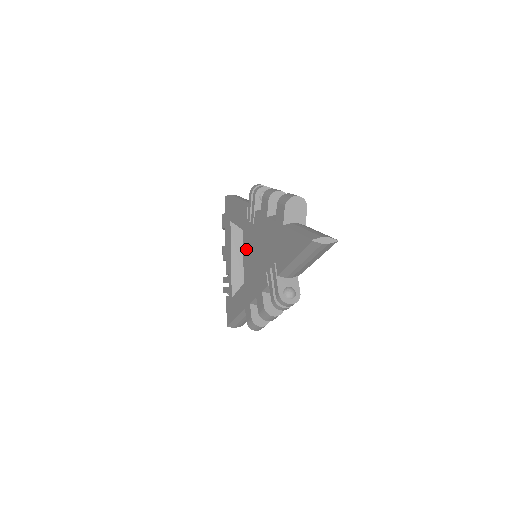
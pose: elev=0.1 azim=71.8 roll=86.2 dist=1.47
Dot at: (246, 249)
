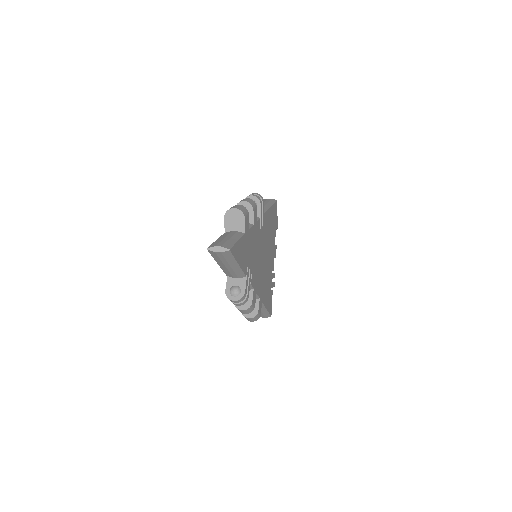
Dot at: occluded
